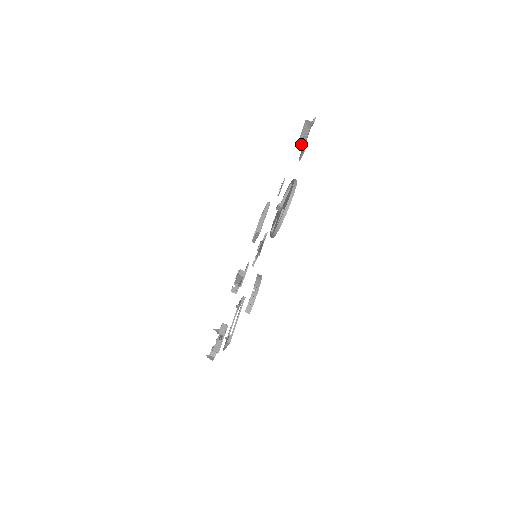
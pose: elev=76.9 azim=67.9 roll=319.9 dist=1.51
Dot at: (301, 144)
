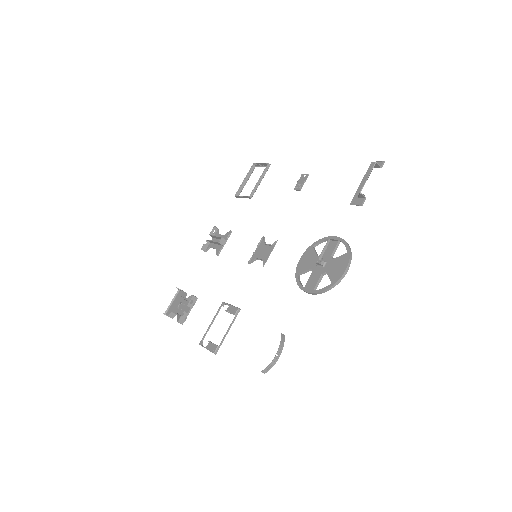
Dot at: (363, 195)
